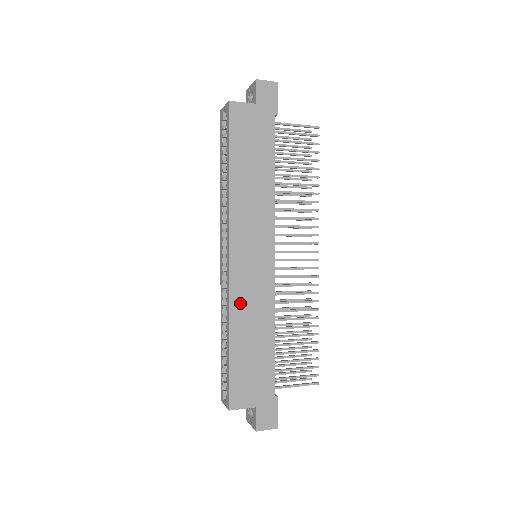
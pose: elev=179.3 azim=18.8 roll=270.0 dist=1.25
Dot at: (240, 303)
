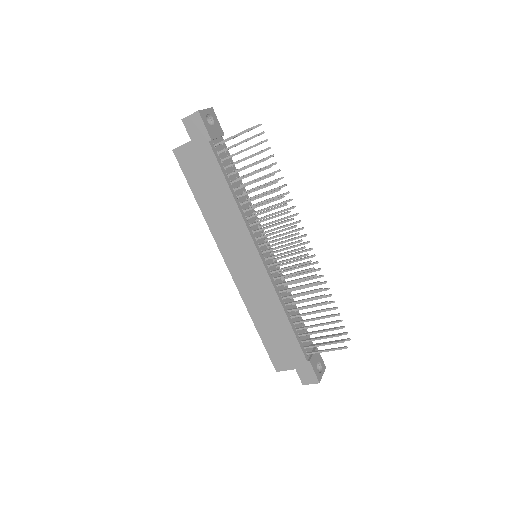
Dot at: (251, 299)
